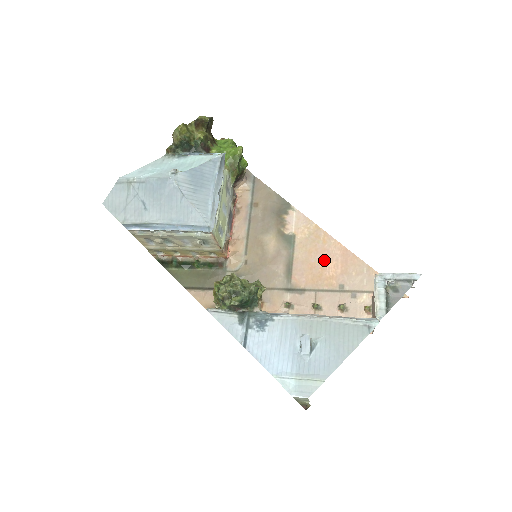
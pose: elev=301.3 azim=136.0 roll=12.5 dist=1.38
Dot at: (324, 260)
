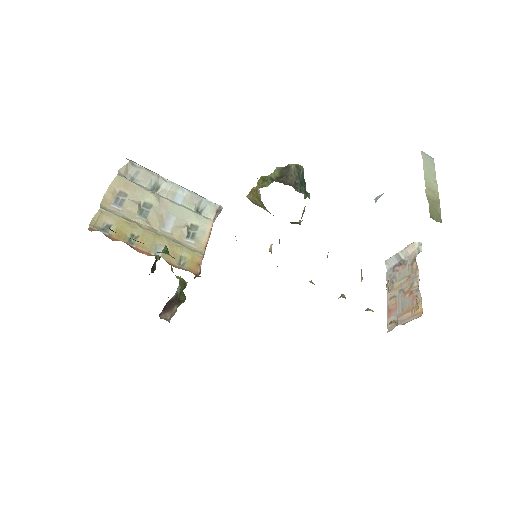
Dot at: occluded
